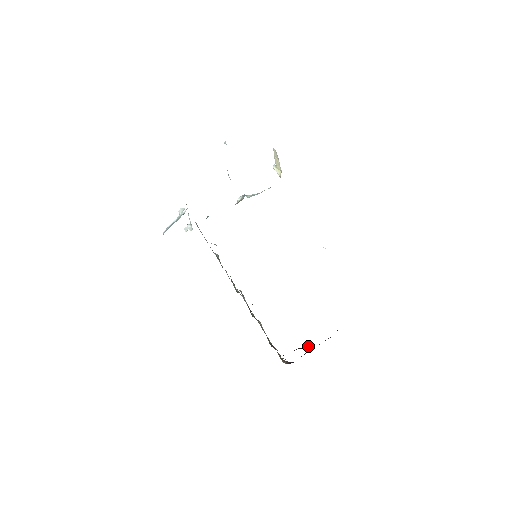
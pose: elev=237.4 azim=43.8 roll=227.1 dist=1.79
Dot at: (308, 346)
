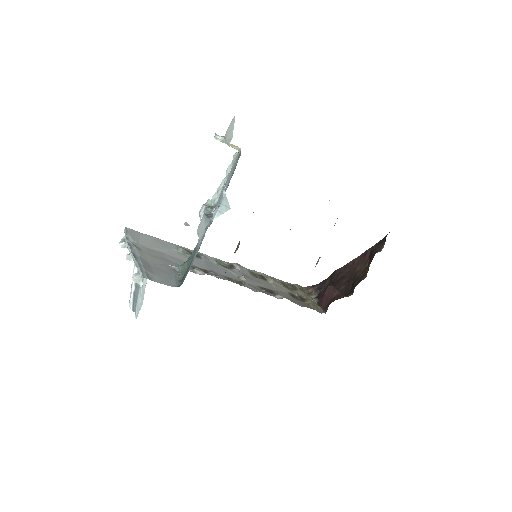
Dot at: (342, 288)
